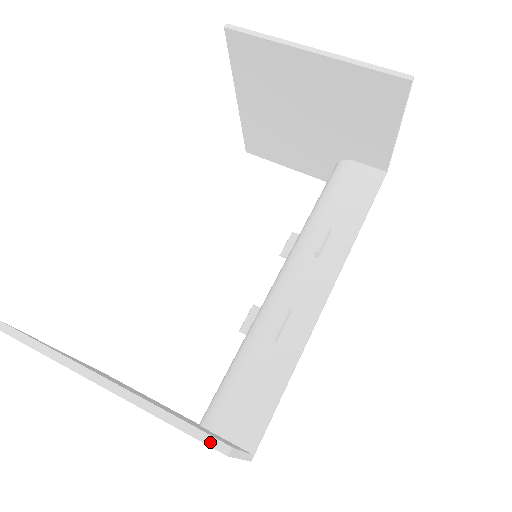
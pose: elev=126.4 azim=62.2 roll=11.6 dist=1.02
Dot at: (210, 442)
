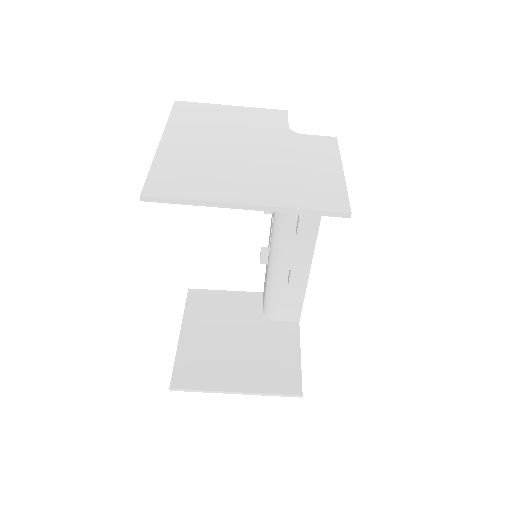
Dot at: (293, 396)
